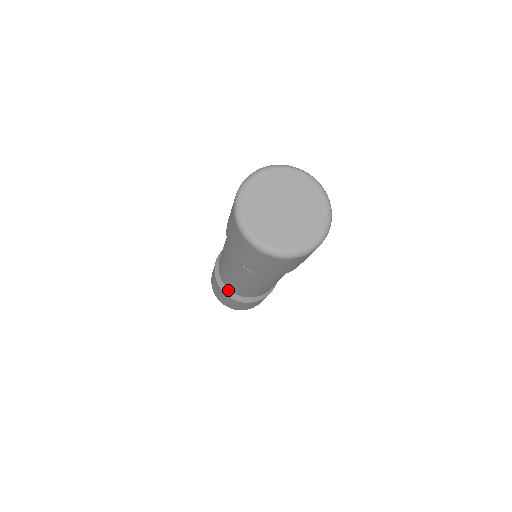
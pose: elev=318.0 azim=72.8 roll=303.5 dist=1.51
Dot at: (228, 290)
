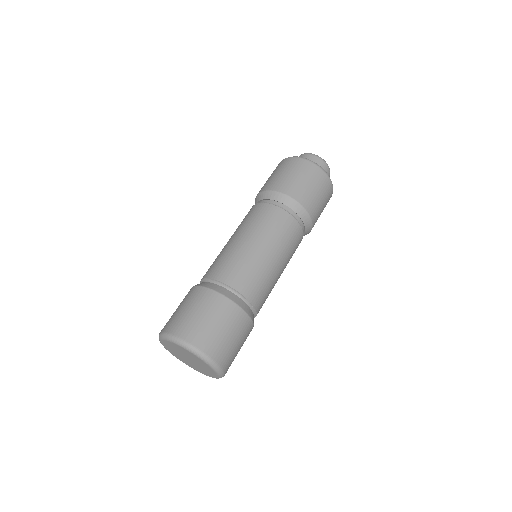
Dot at: occluded
